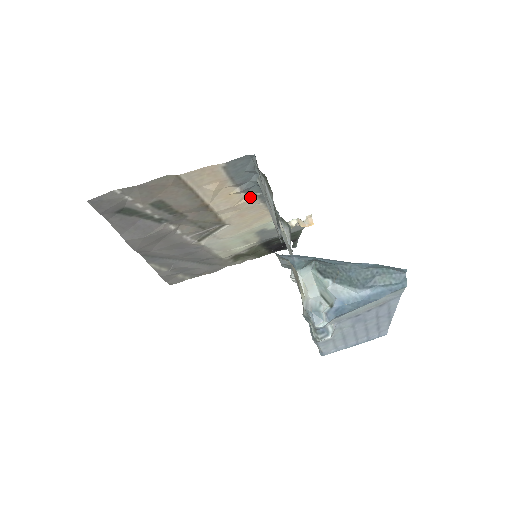
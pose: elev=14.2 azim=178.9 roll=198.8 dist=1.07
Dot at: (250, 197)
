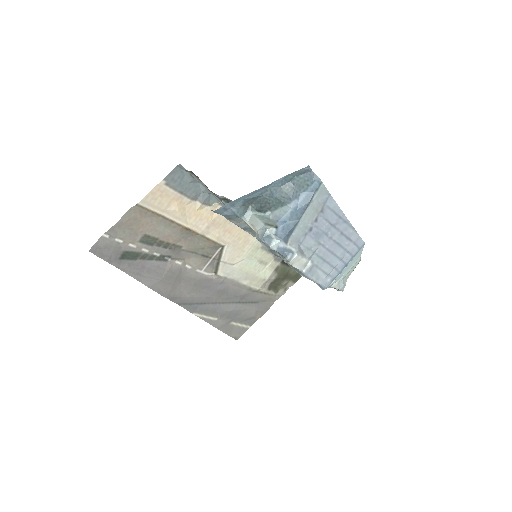
Dot at: occluded
